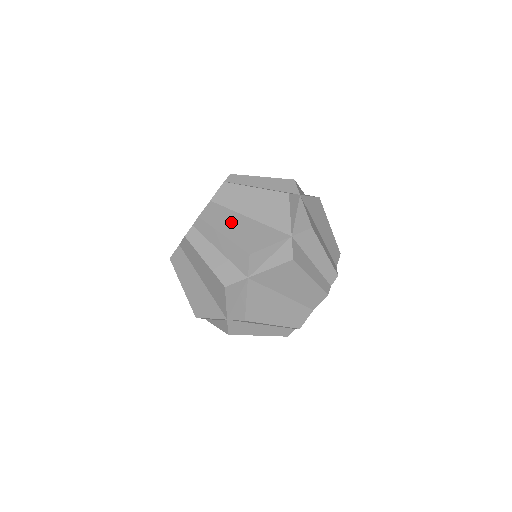
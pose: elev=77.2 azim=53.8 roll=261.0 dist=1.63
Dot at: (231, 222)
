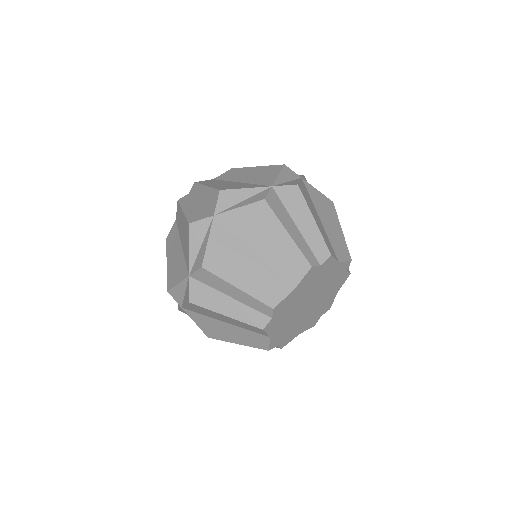
Dot at: occluded
